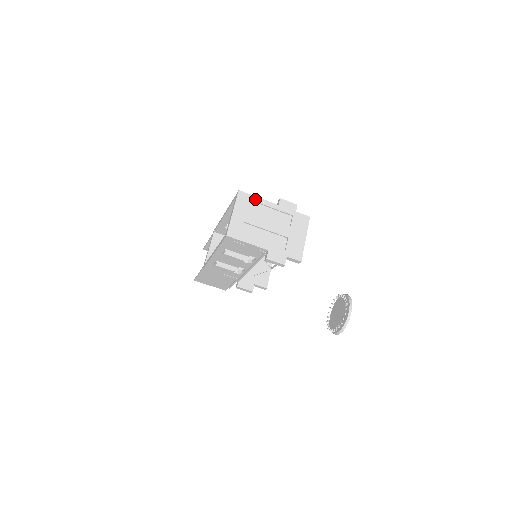
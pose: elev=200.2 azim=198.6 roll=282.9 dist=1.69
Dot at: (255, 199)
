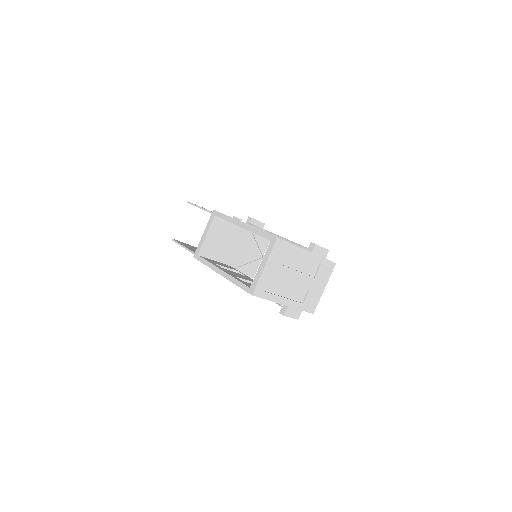
Dot at: (291, 247)
